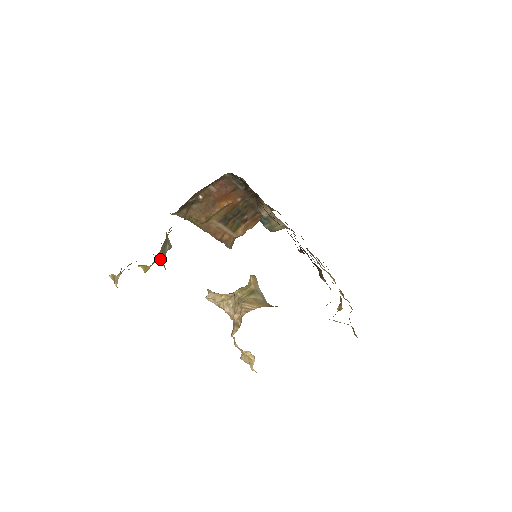
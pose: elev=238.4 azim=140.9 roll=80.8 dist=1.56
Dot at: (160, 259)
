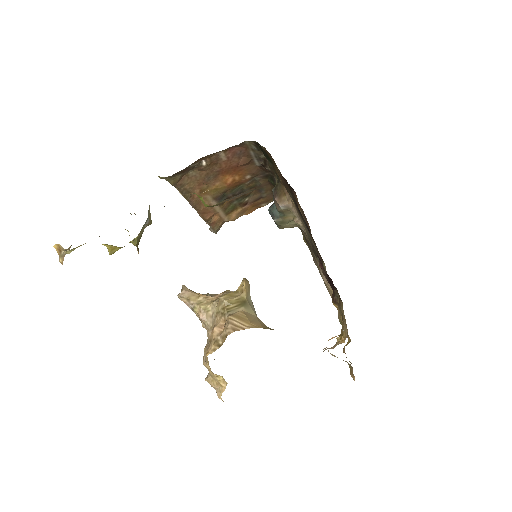
Dot at: (135, 239)
